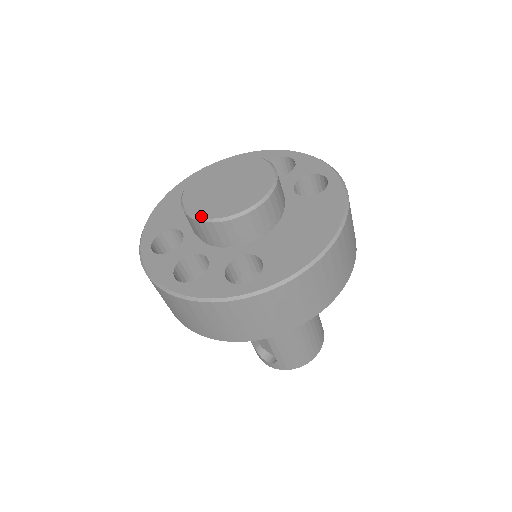
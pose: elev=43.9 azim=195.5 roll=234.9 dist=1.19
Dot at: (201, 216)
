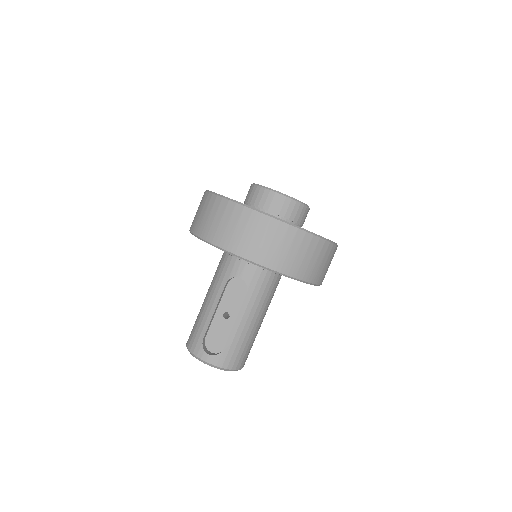
Dot at: occluded
